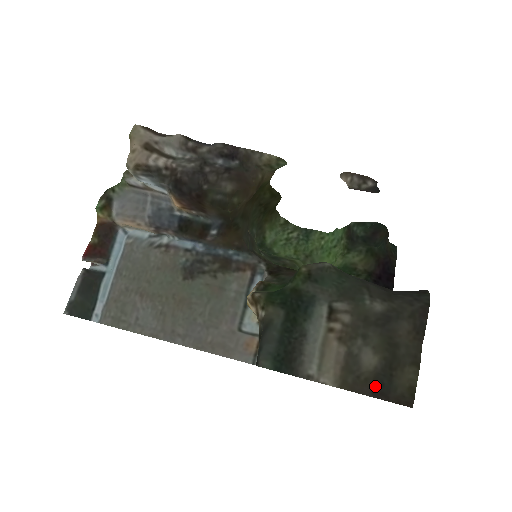
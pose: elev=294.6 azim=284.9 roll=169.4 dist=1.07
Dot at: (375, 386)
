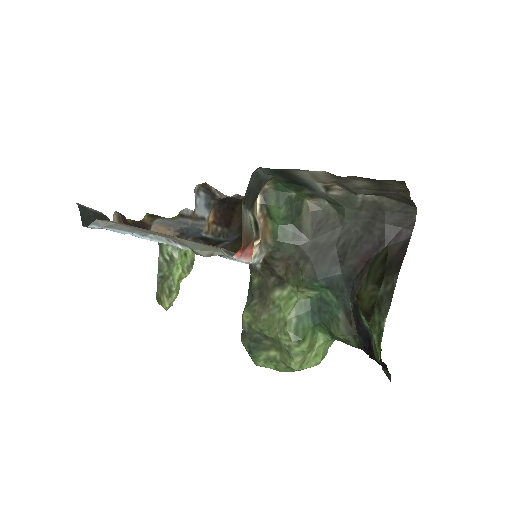
Dot at: (364, 178)
